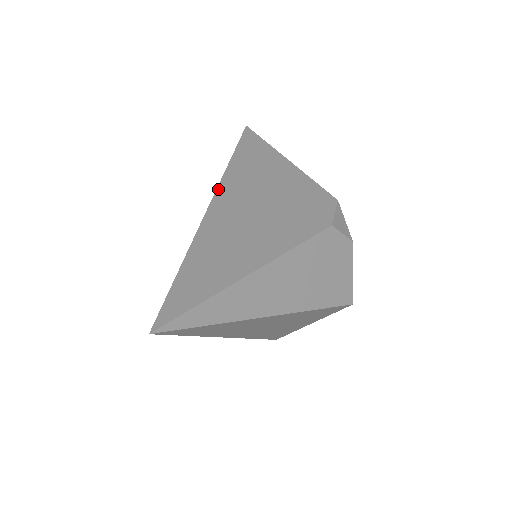
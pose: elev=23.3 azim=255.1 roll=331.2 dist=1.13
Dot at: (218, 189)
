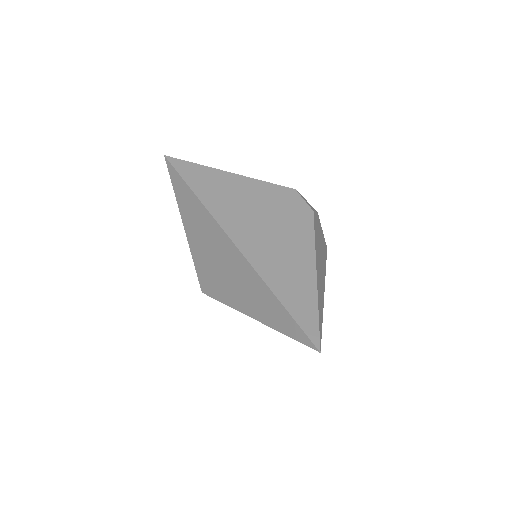
Dot at: (224, 228)
